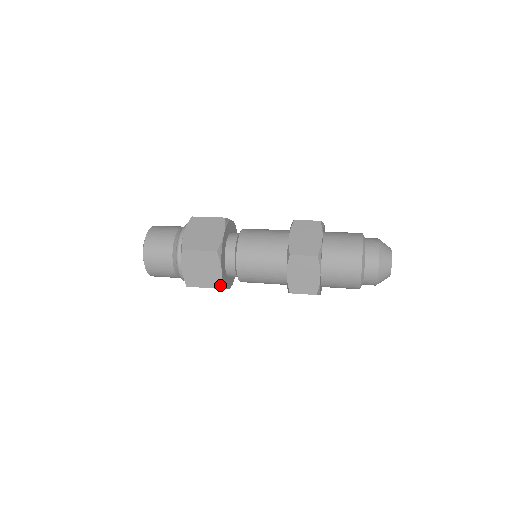
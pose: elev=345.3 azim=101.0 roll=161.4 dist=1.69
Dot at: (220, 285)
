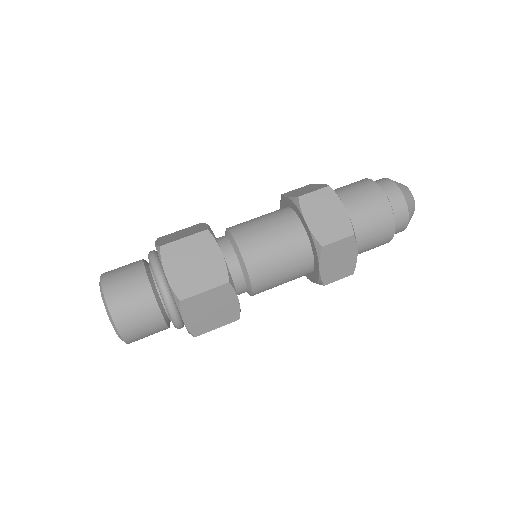
Dot at: occluded
